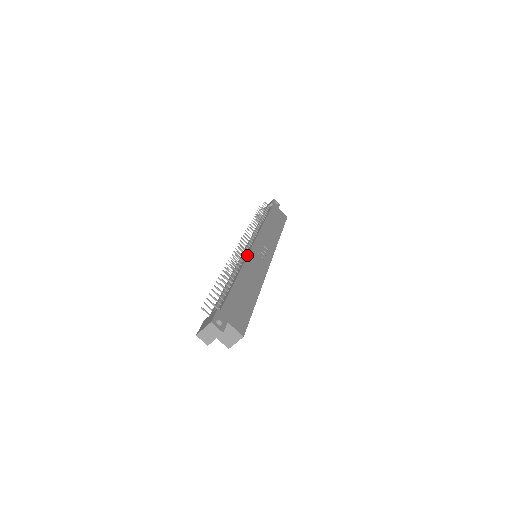
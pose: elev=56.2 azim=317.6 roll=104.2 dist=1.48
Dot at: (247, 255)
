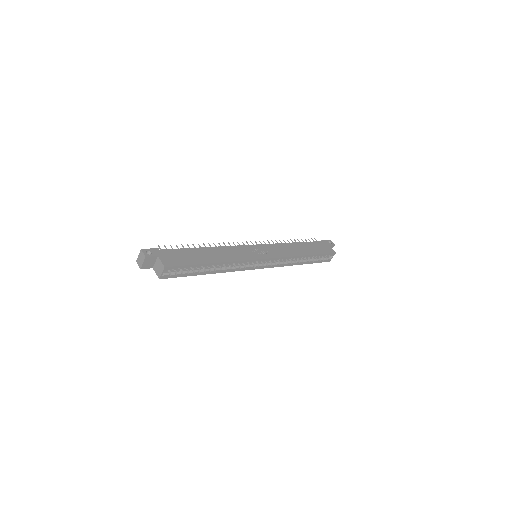
Dot at: occluded
